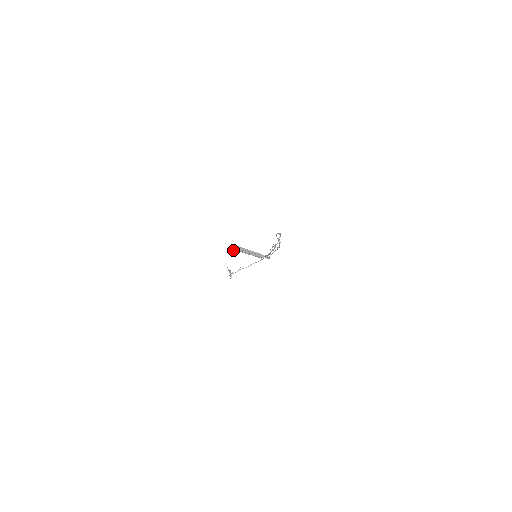
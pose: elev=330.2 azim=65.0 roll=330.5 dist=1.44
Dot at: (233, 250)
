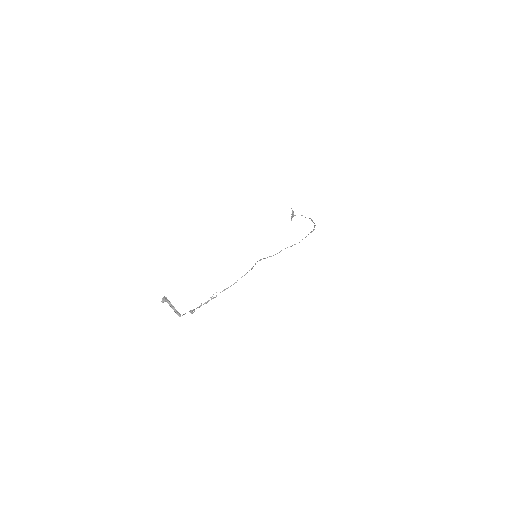
Dot at: (162, 301)
